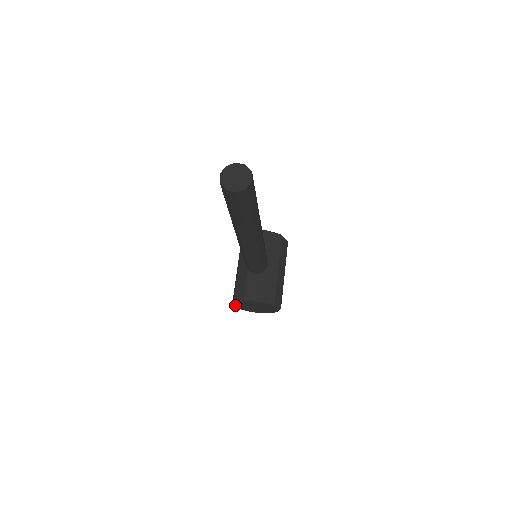
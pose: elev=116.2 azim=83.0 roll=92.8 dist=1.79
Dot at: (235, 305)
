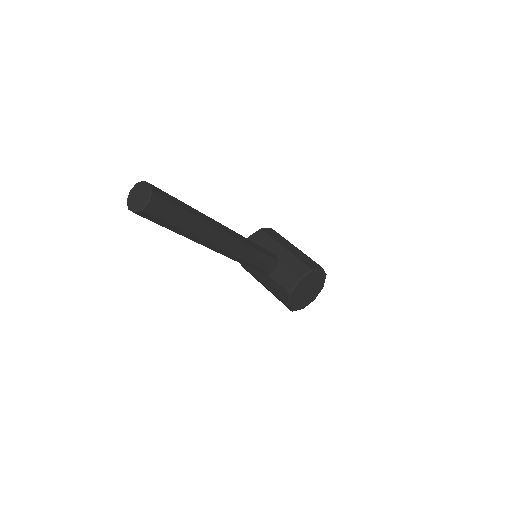
Dot at: (294, 309)
